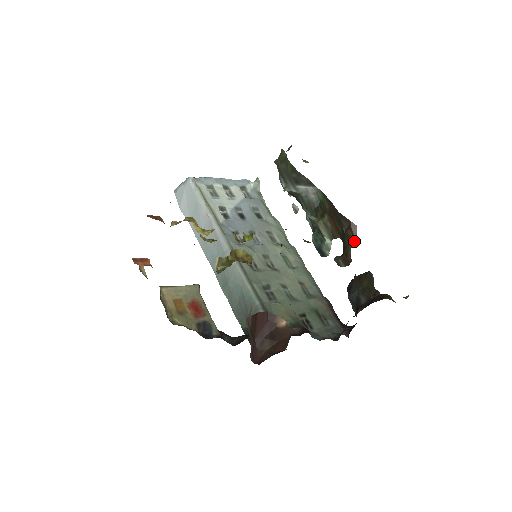
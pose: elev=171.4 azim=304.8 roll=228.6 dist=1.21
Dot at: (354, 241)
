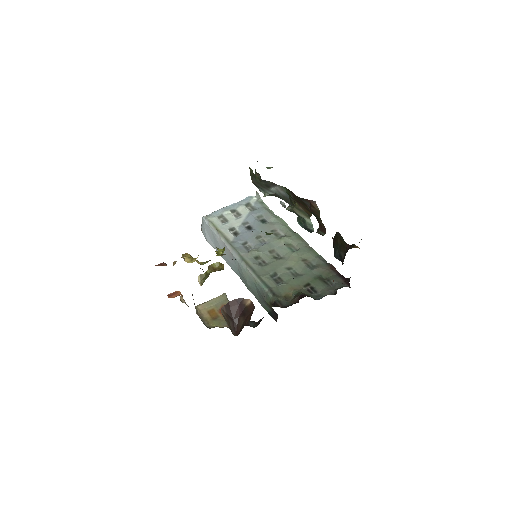
Dot at: (319, 213)
